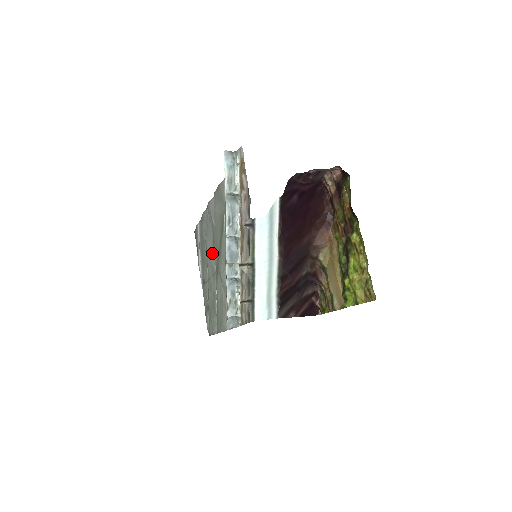
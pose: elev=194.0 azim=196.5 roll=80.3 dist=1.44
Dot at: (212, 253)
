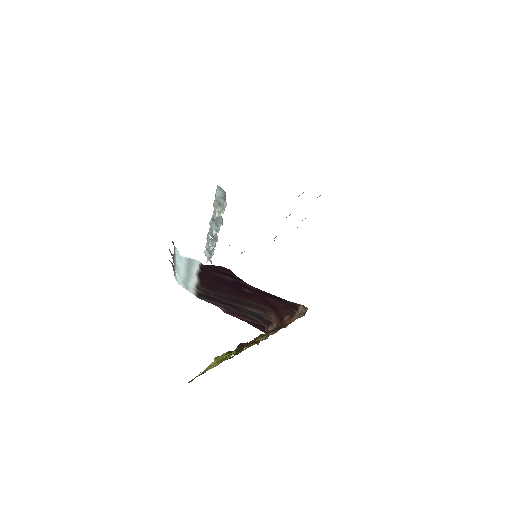
Dot at: occluded
